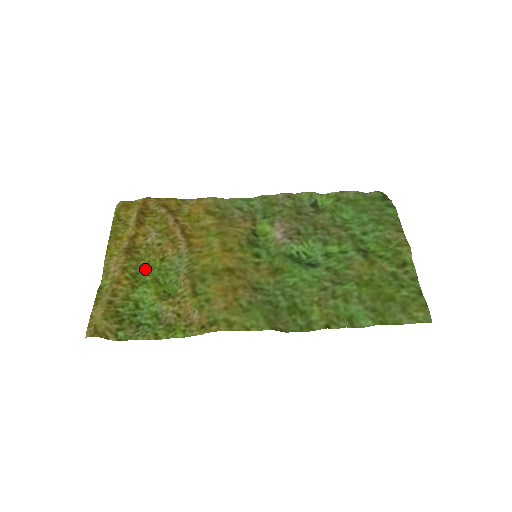
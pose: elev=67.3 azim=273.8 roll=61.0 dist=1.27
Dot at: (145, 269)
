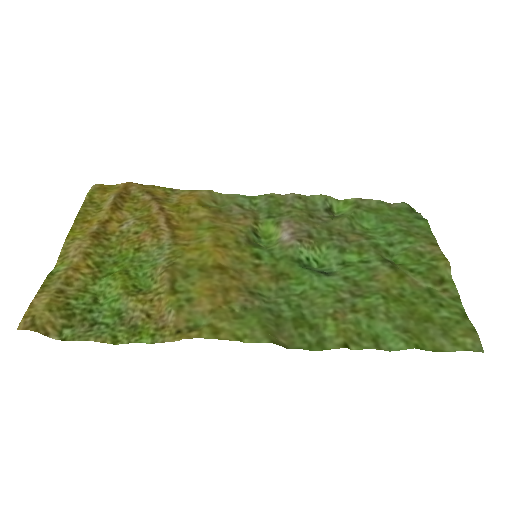
Dot at: (114, 259)
